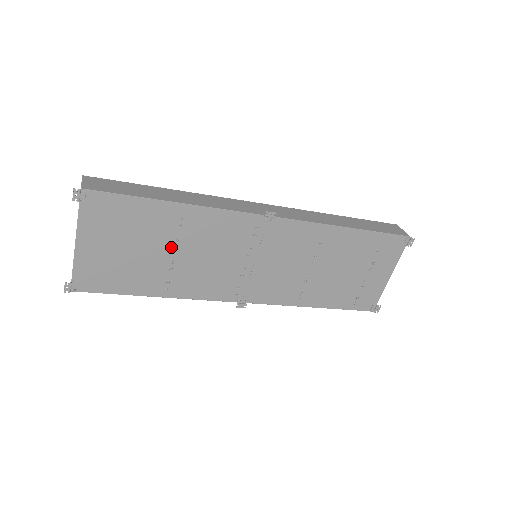
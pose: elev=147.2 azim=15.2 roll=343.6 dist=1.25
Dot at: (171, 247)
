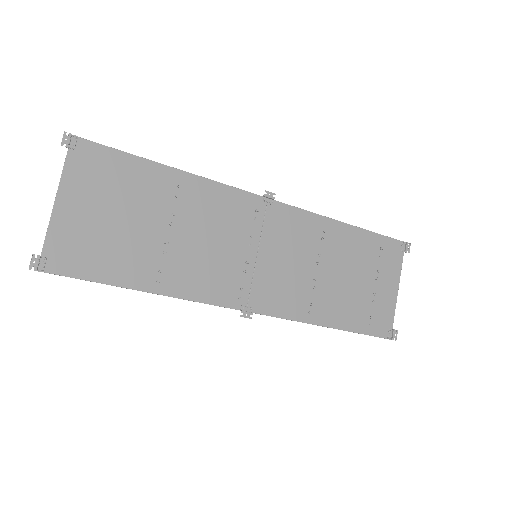
Dot at: (165, 222)
